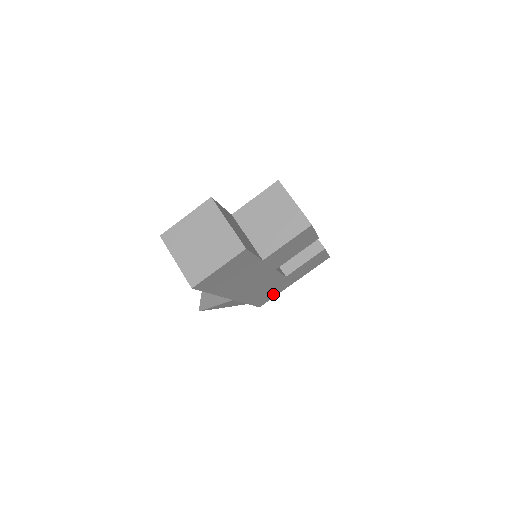
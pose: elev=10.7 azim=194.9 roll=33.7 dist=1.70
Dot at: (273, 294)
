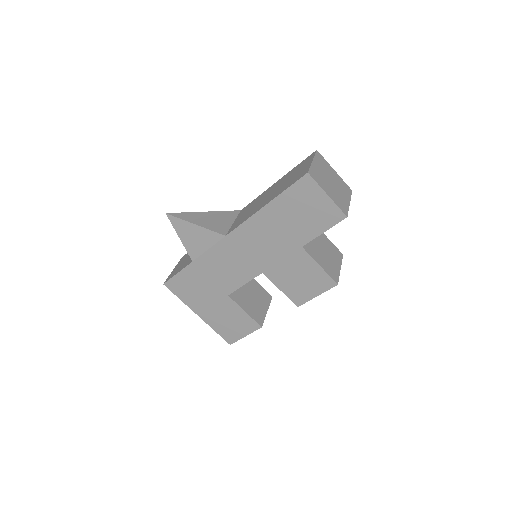
Dot at: (188, 293)
